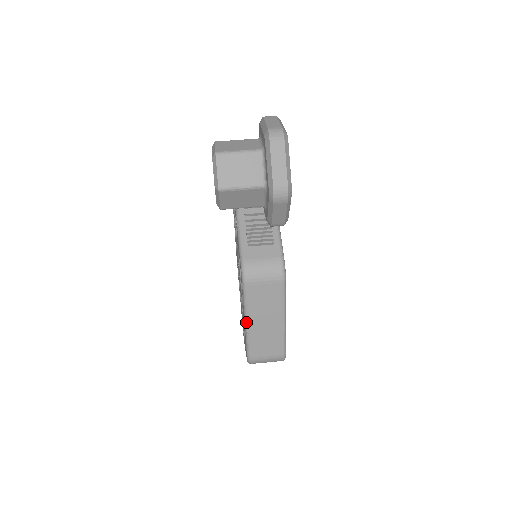
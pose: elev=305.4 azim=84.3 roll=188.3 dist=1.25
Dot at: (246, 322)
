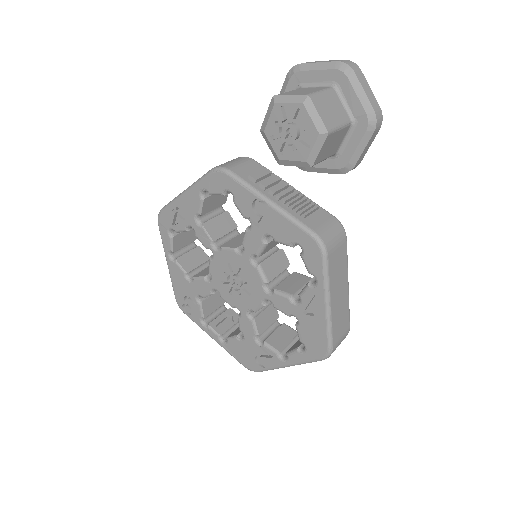
Dot at: (328, 303)
